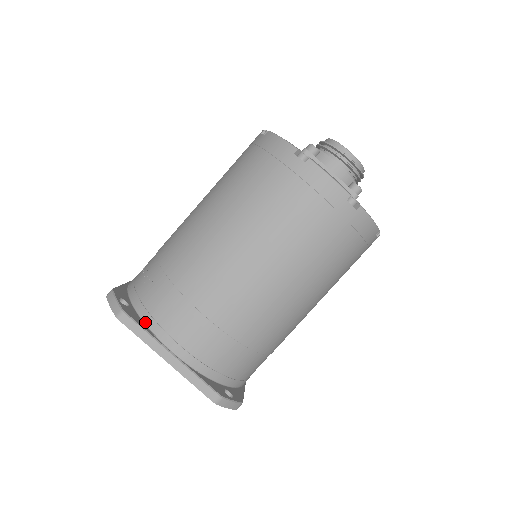
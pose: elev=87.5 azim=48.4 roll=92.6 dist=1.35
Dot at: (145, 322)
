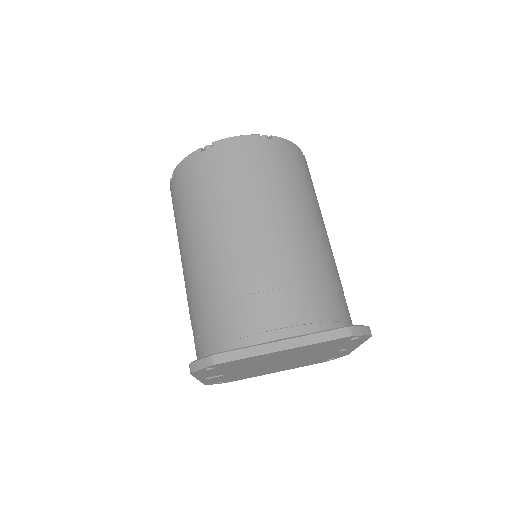
Dot at: occluded
